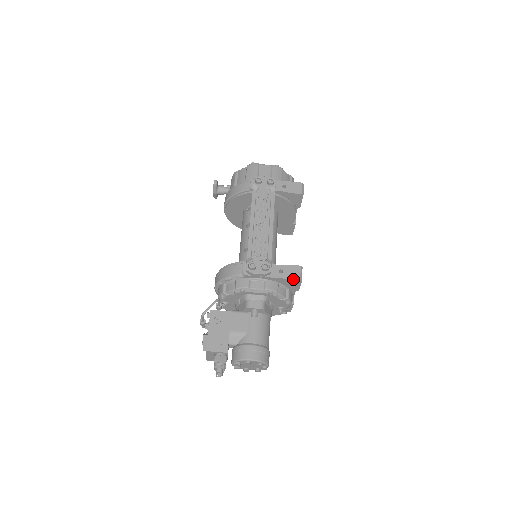
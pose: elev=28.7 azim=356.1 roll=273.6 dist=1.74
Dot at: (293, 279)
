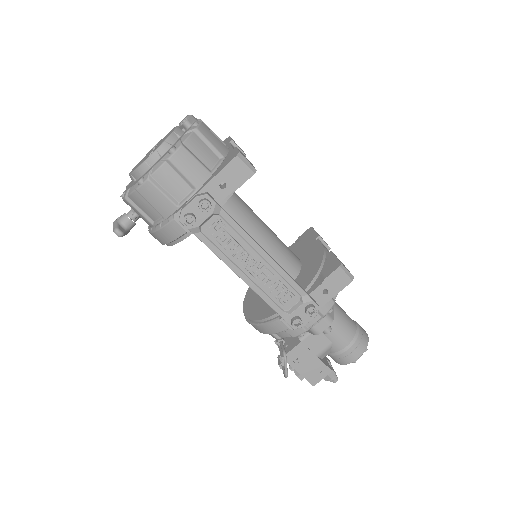
Dot at: occluded
